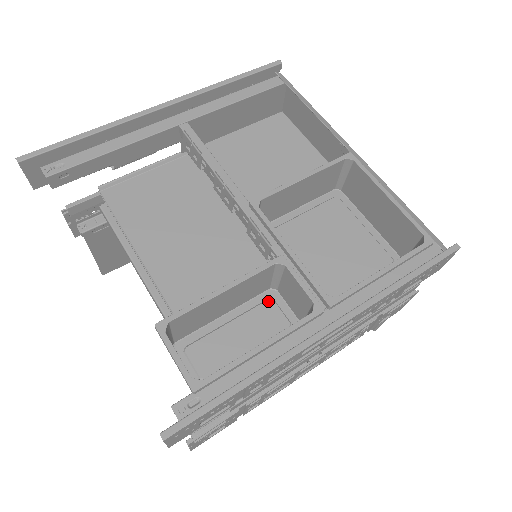
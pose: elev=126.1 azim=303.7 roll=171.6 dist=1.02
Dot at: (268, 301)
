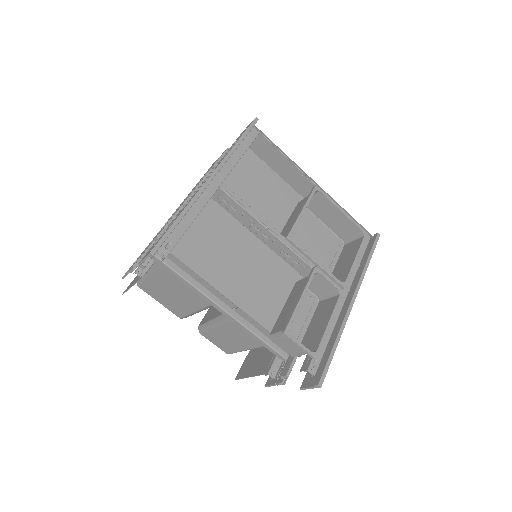
Dot at: occluded
